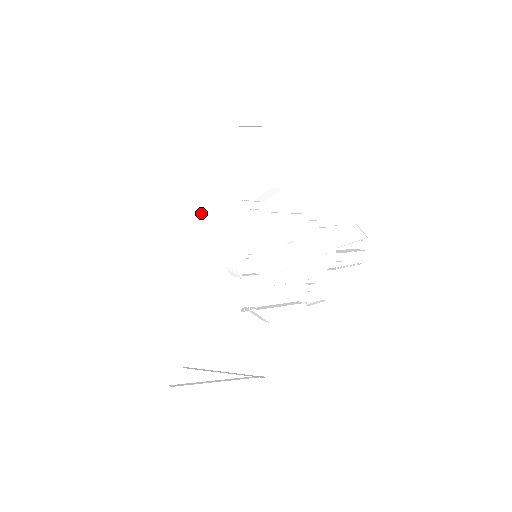
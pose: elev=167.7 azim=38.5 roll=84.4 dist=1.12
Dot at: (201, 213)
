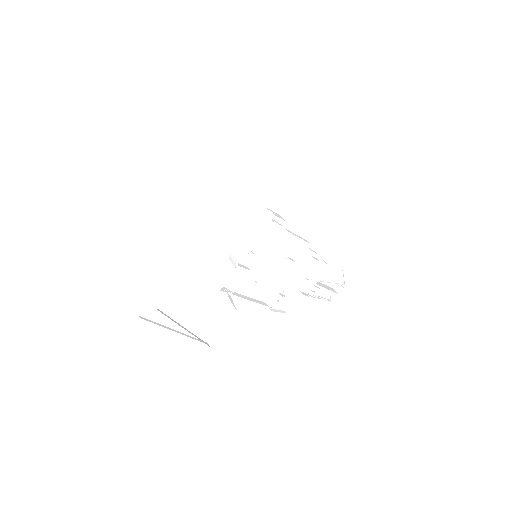
Dot at: (236, 204)
